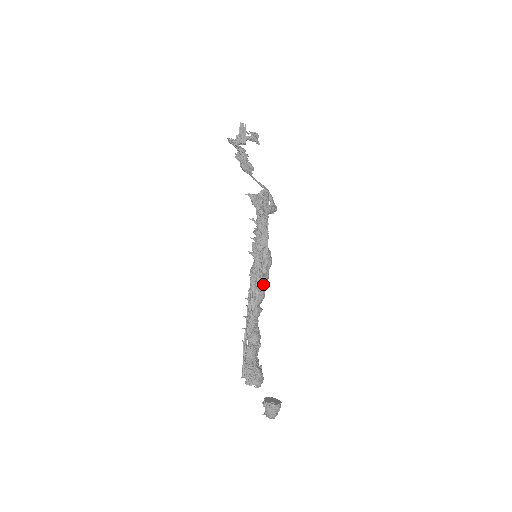
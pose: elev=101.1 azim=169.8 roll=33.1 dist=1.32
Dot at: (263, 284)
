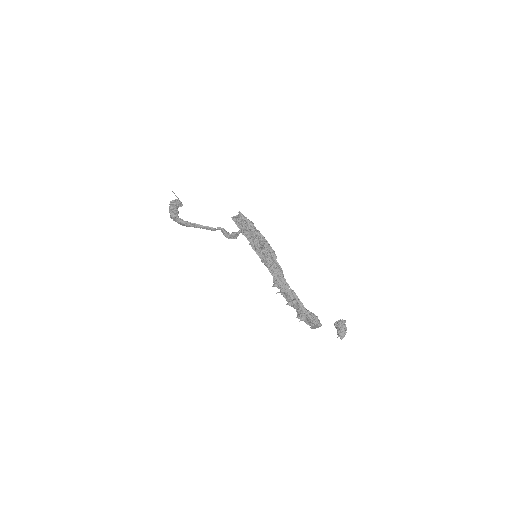
Dot at: (279, 265)
